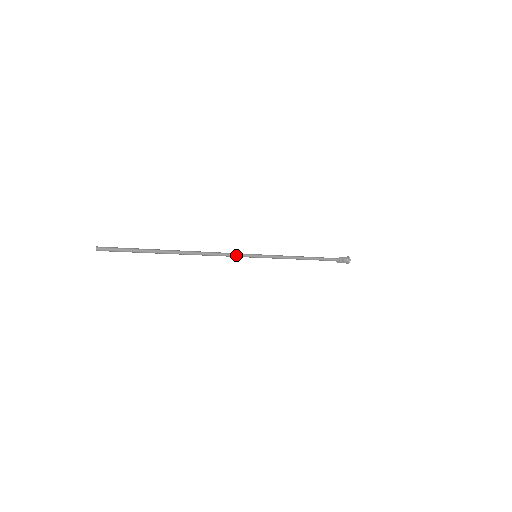
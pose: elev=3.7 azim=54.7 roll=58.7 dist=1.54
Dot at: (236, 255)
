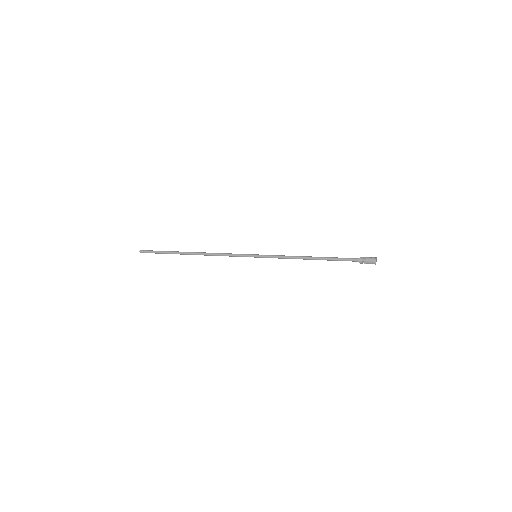
Dot at: (236, 255)
